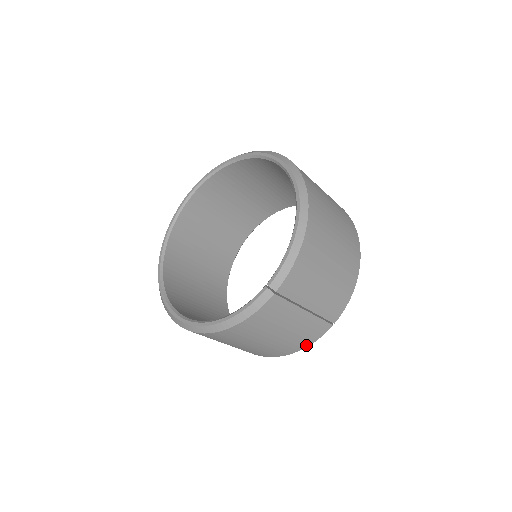
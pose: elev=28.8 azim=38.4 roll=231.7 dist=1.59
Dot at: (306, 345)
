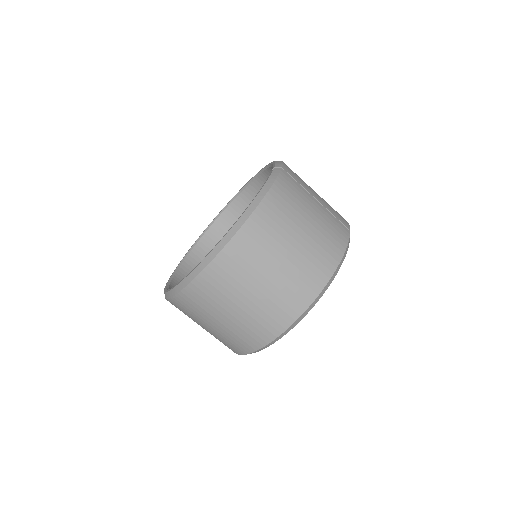
Dot at: (343, 248)
